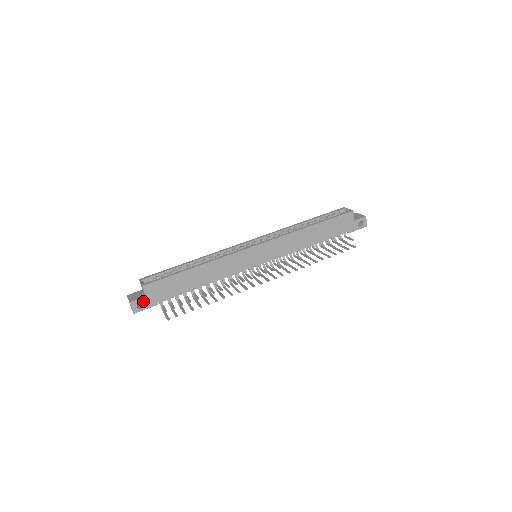
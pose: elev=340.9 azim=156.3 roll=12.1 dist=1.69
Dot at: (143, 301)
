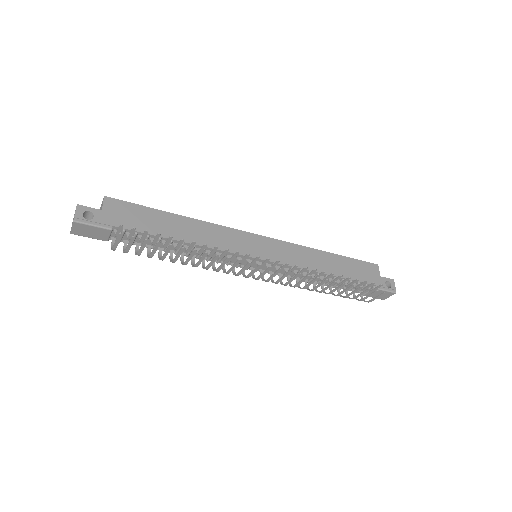
Dot at: (95, 213)
